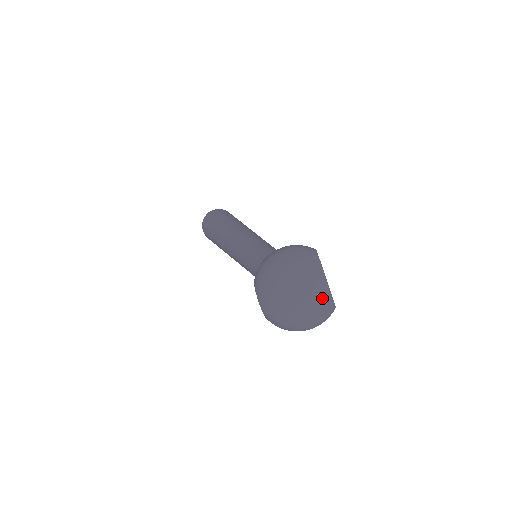
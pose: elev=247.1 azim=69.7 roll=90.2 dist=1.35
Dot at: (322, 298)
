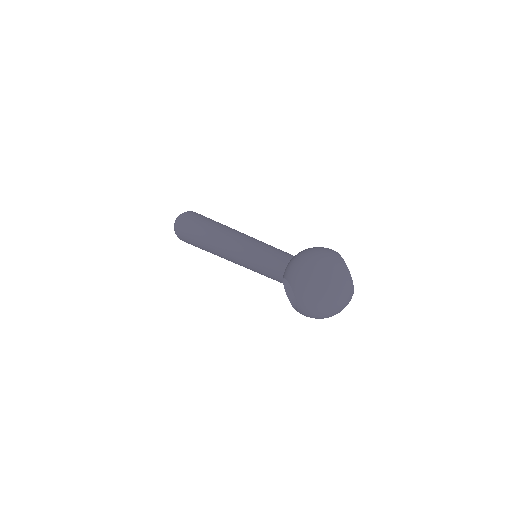
Dot at: (349, 290)
